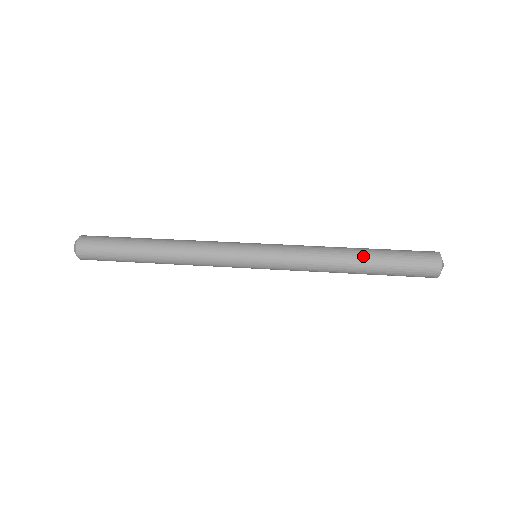
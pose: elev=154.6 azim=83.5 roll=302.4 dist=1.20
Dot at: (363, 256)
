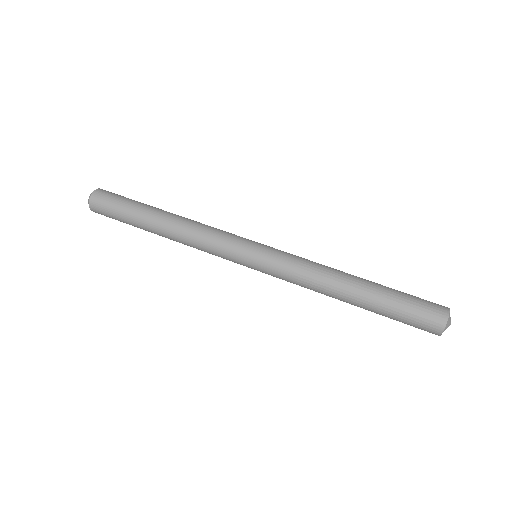
Dot at: (365, 283)
